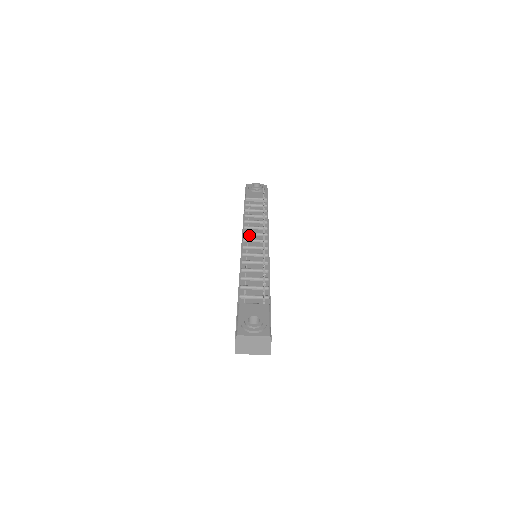
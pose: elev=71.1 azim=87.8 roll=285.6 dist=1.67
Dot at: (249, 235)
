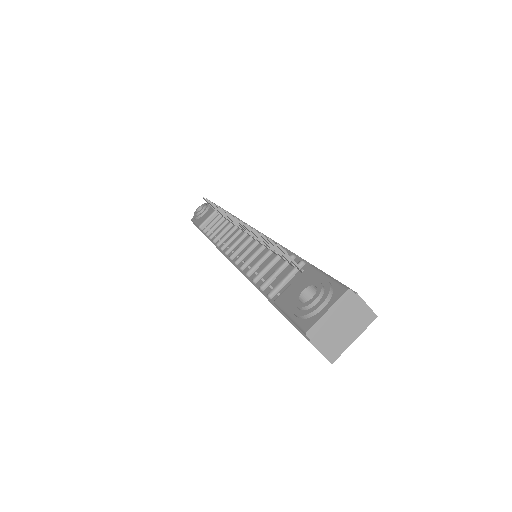
Dot at: (228, 245)
